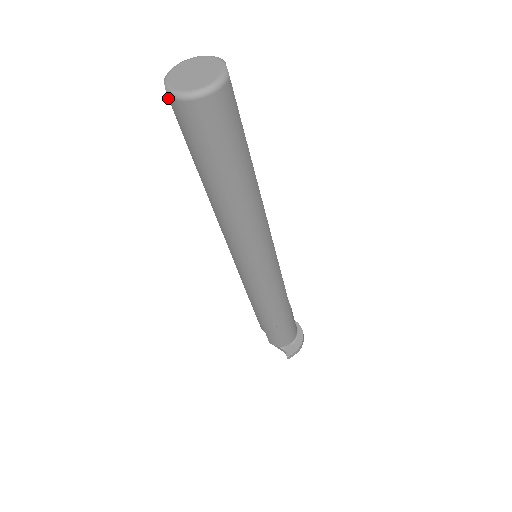
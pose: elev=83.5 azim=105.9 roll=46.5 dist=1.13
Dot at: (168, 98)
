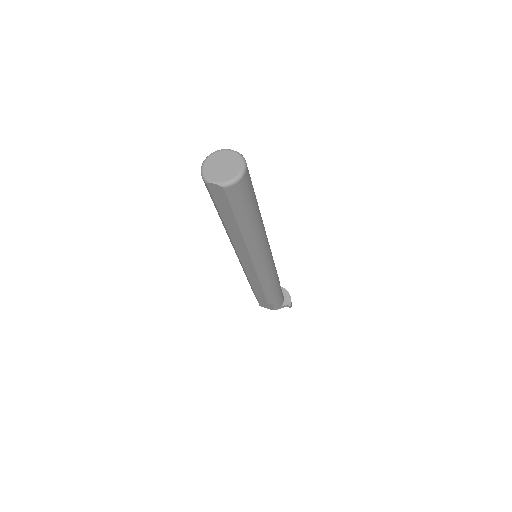
Dot at: (224, 189)
